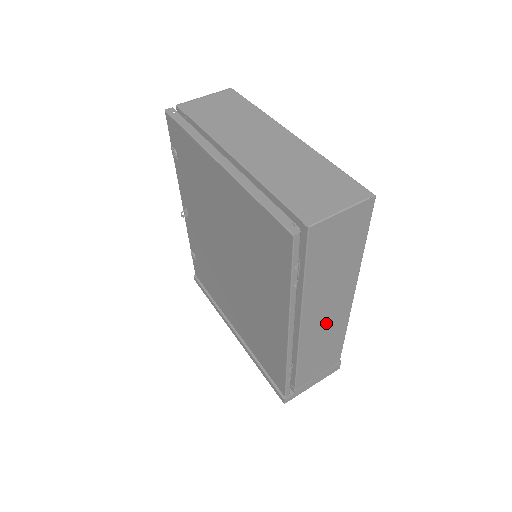
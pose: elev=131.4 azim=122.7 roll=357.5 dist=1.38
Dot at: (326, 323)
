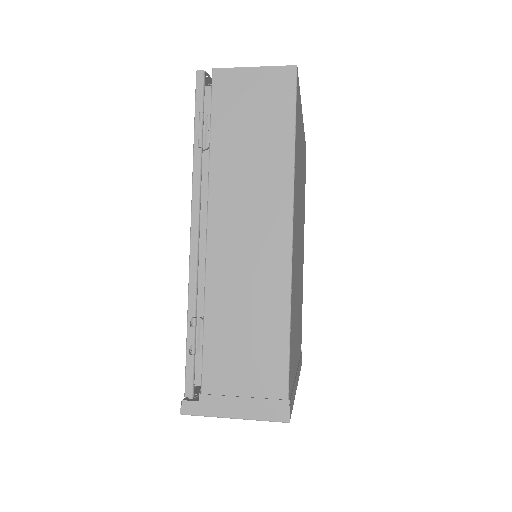
Dot at: (249, 256)
